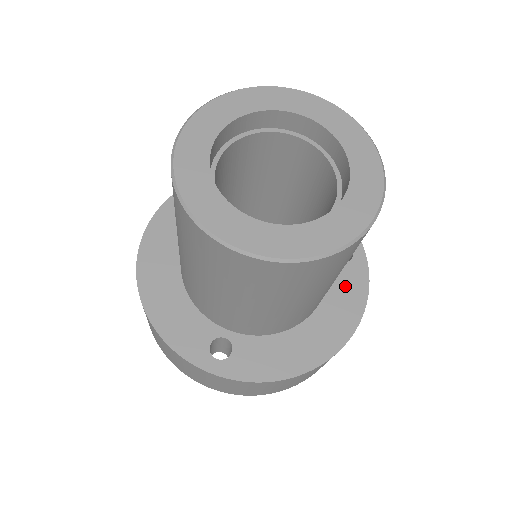
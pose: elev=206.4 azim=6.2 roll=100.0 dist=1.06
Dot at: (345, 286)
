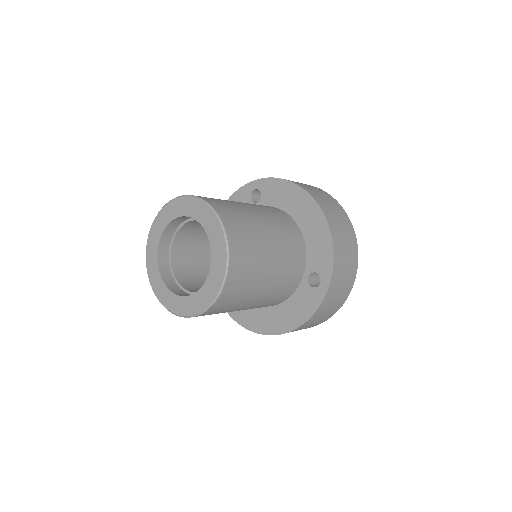
Dot at: (302, 302)
